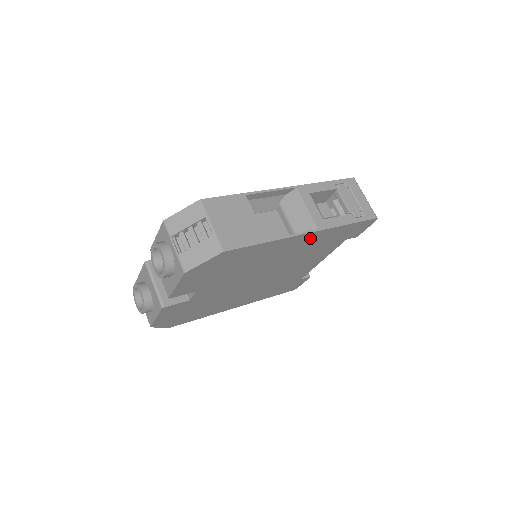
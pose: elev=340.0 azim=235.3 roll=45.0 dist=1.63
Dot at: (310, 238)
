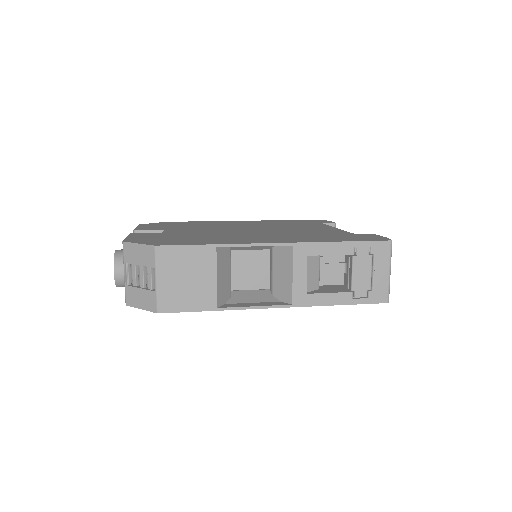
Dot at: occluded
